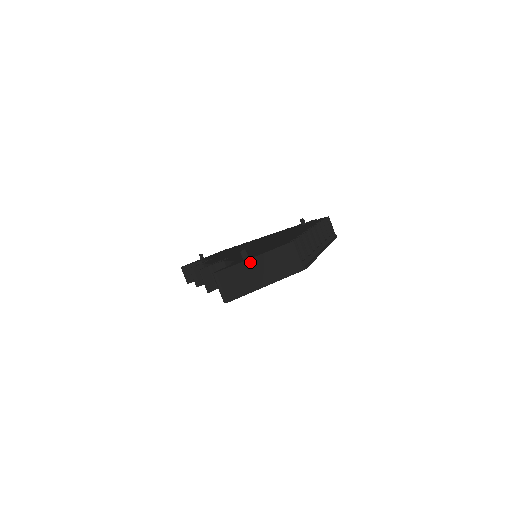
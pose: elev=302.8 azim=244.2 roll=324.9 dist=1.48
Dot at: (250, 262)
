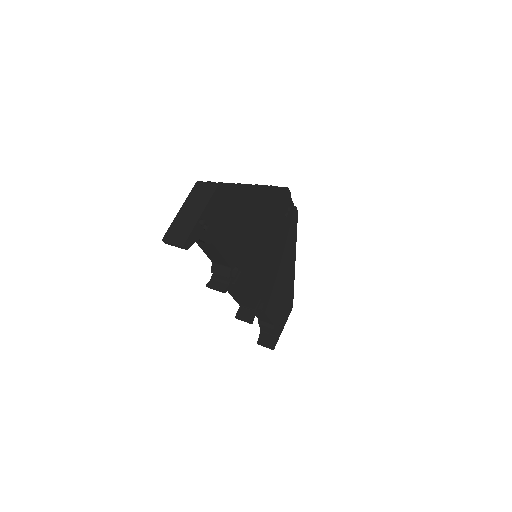
Dot at: (179, 214)
